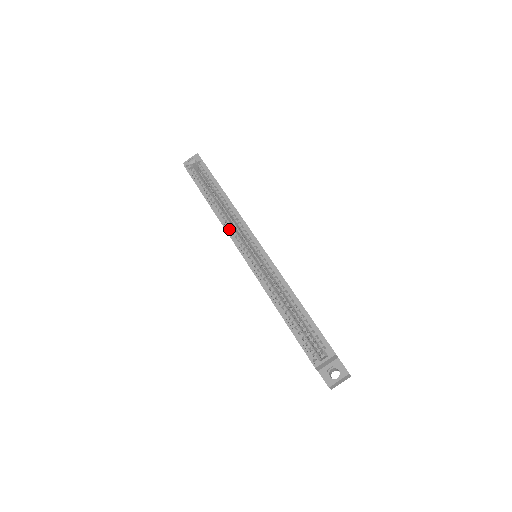
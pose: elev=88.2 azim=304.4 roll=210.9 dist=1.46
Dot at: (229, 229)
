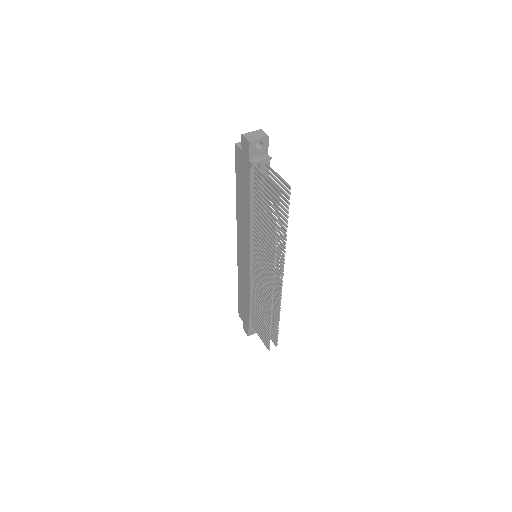
Dot at: occluded
